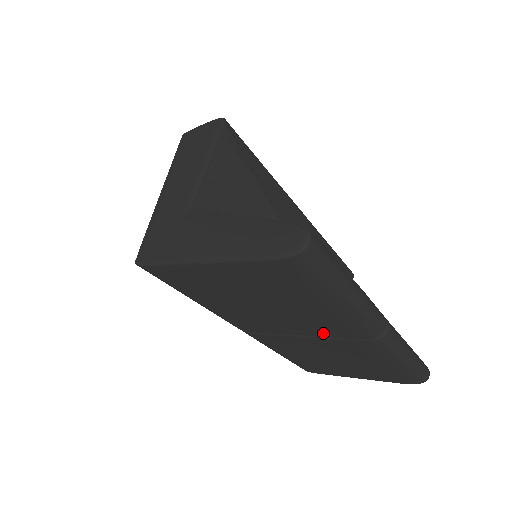
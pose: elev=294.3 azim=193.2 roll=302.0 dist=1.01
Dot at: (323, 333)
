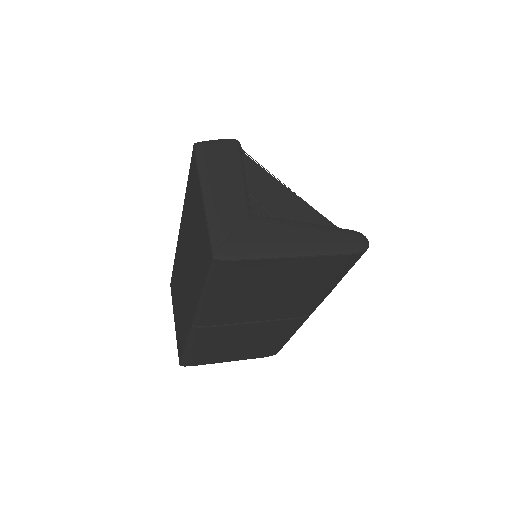
Dot at: (280, 316)
